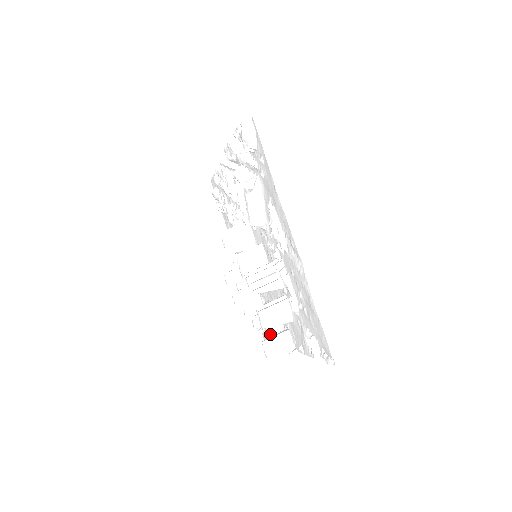
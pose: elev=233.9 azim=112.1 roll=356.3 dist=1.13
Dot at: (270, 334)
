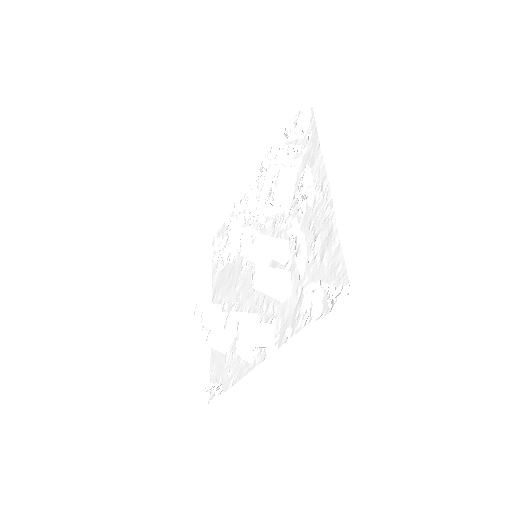
Dot at: (240, 346)
